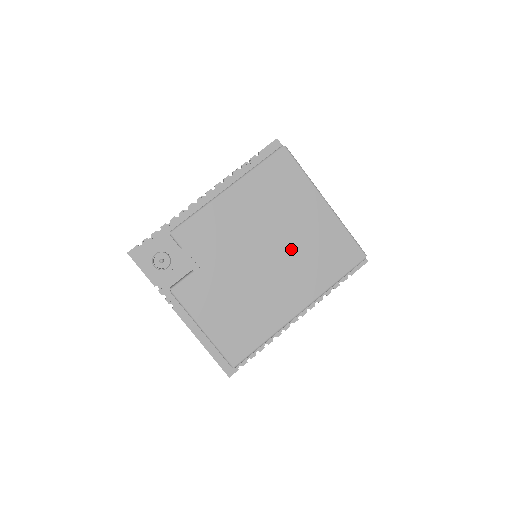
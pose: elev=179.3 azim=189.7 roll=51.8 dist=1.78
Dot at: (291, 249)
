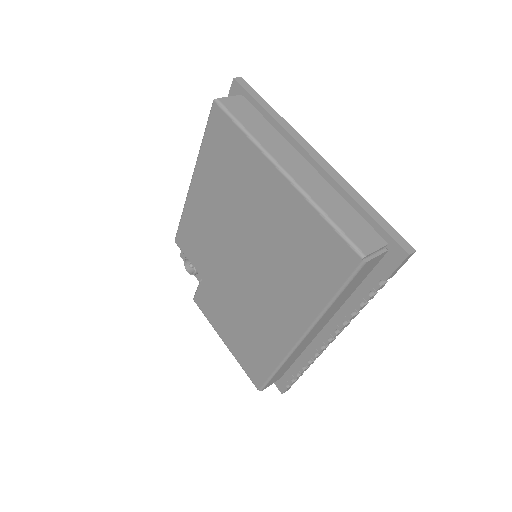
Dot at: (264, 252)
